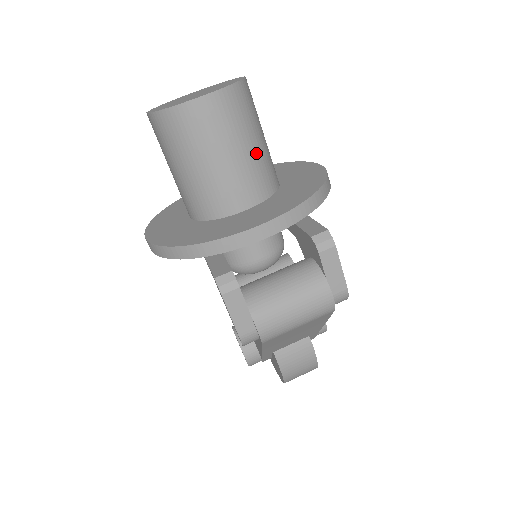
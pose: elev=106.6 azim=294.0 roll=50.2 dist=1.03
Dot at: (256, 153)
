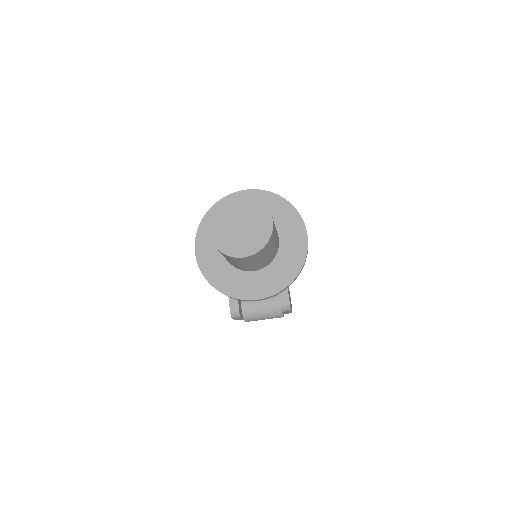
Dot at: (267, 257)
